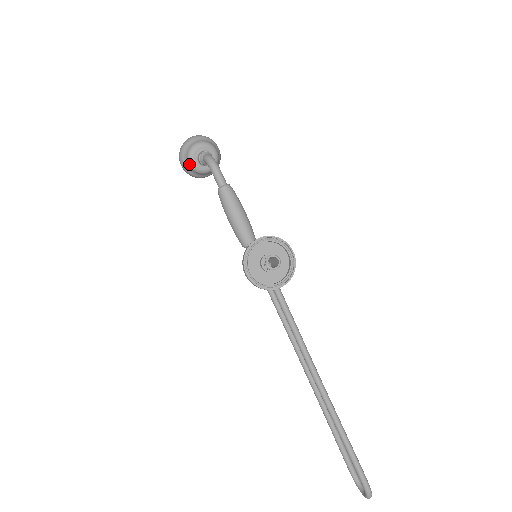
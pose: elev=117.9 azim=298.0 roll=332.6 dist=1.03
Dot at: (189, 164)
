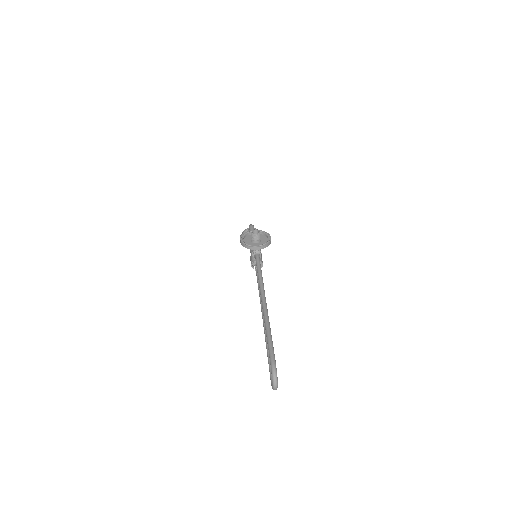
Dot at: occluded
